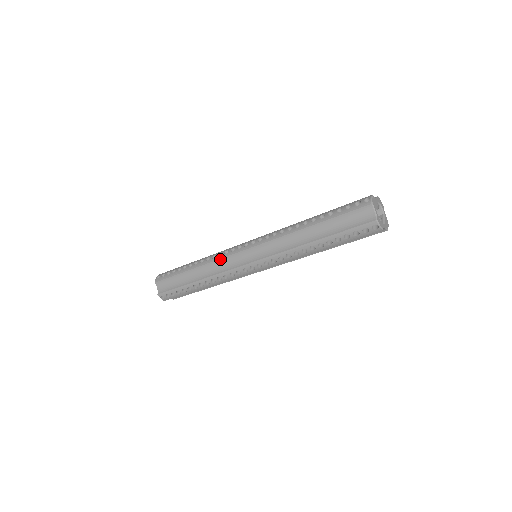
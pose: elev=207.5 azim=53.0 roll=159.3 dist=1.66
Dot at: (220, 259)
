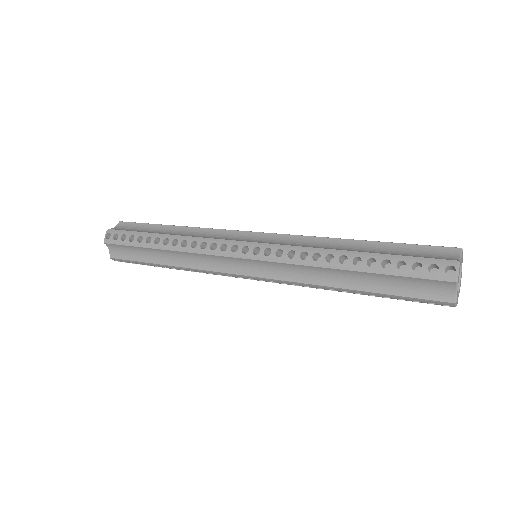
Dot at: (204, 254)
